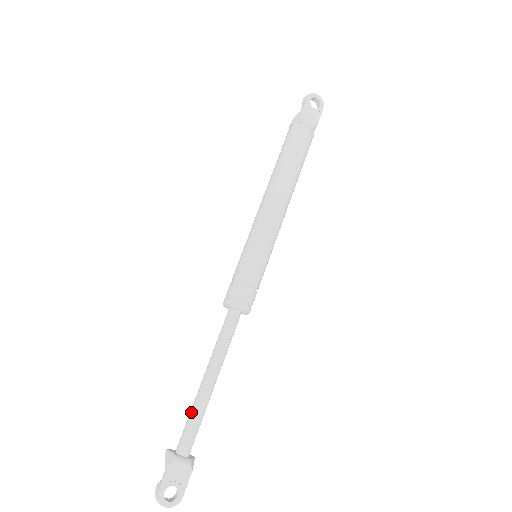
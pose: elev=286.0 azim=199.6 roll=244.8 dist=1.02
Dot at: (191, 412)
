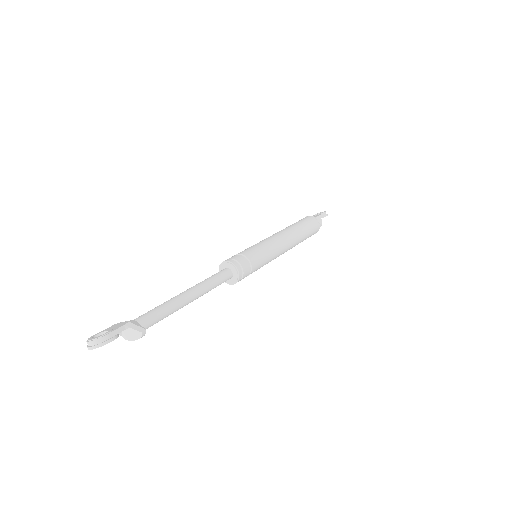
Dot at: occluded
